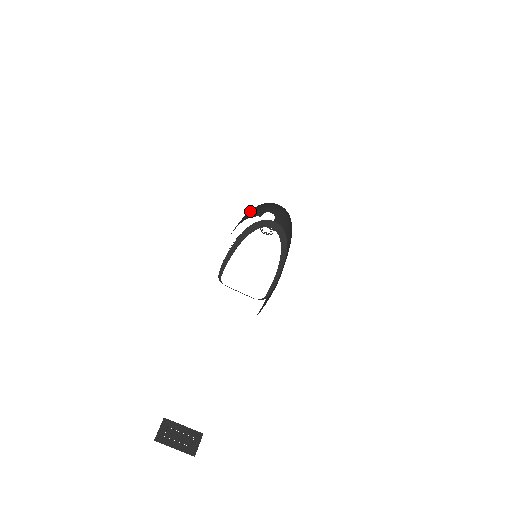
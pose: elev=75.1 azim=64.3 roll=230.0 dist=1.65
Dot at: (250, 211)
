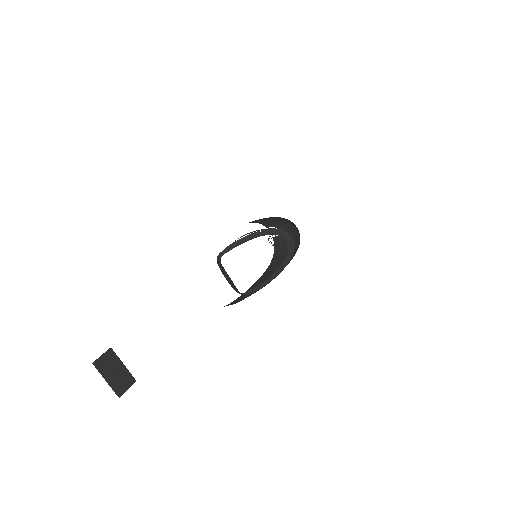
Dot at: (266, 218)
